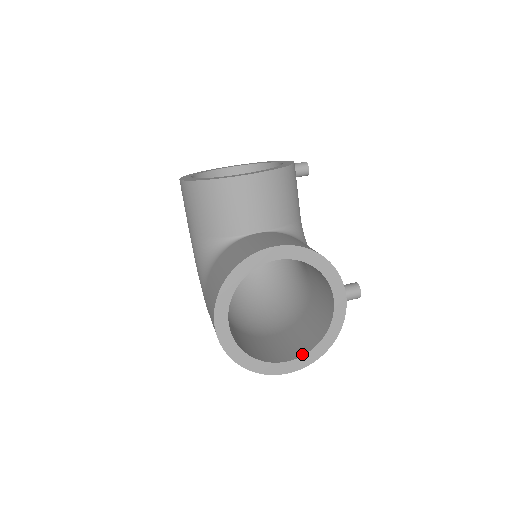
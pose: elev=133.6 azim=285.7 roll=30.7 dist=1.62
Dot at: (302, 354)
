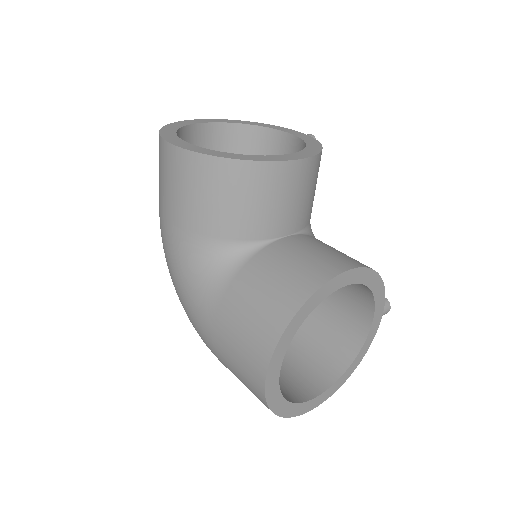
Dot at: (330, 384)
